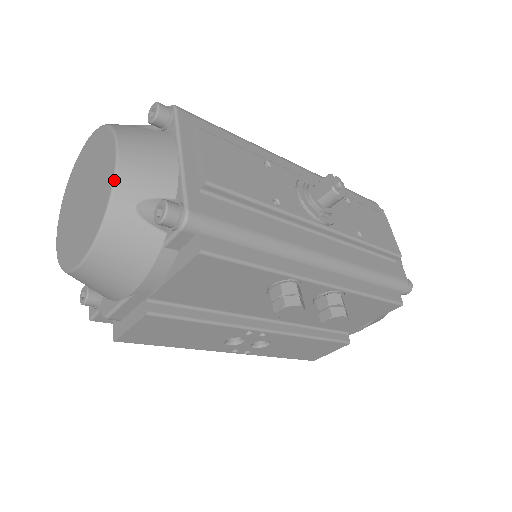
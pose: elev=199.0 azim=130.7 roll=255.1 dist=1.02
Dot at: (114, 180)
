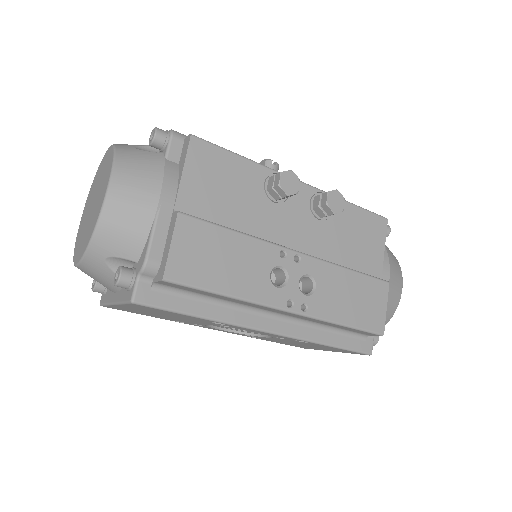
Dot at: (113, 145)
